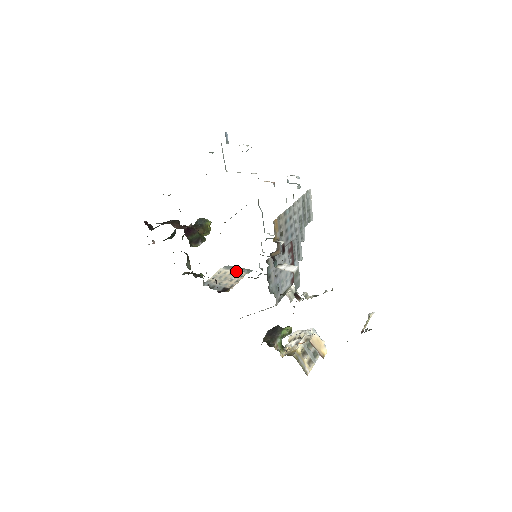
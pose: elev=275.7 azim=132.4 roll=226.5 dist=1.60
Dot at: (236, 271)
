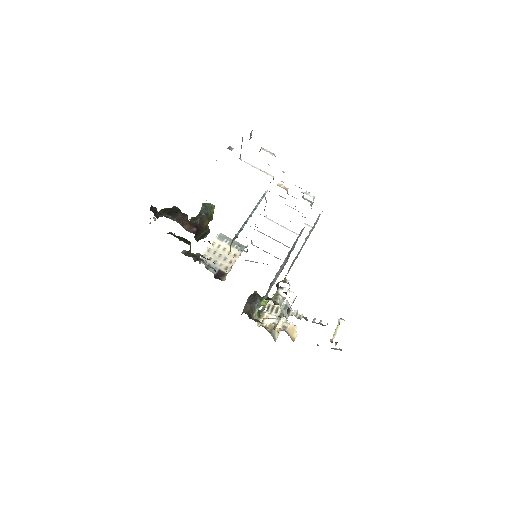
Dot at: occluded
